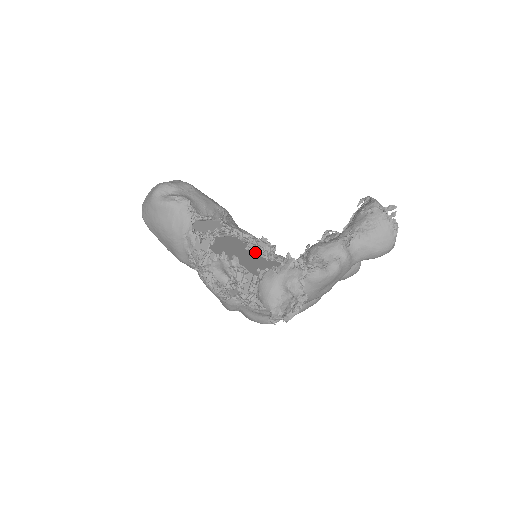
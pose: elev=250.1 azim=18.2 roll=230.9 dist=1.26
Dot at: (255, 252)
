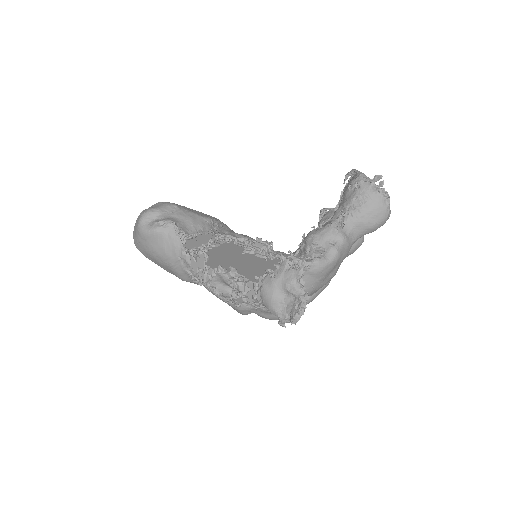
Dot at: (253, 254)
